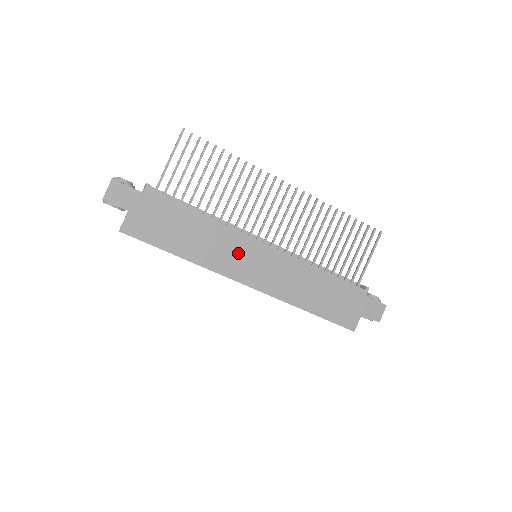
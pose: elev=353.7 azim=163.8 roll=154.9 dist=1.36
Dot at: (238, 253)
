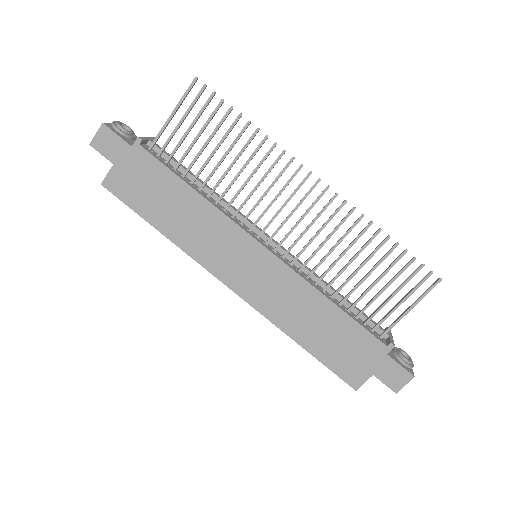
Dot at: (227, 247)
